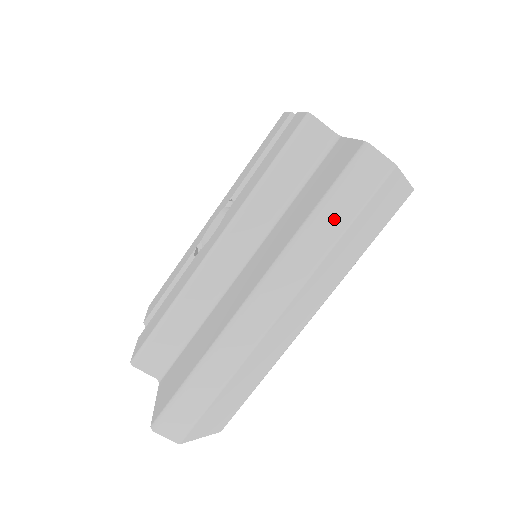
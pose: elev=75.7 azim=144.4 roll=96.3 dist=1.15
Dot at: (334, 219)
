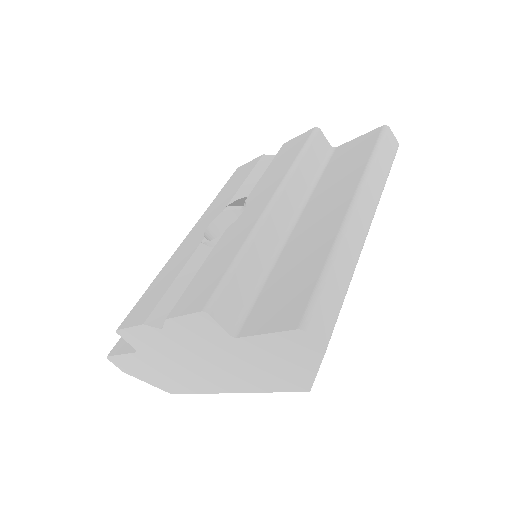
Dot at: (383, 163)
